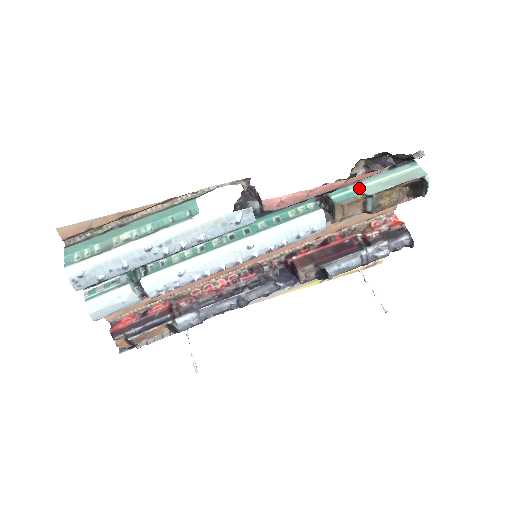
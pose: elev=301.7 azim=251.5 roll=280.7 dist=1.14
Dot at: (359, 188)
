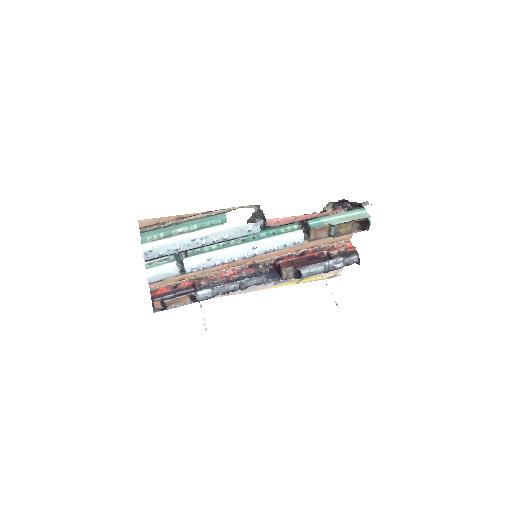
Dot at: (327, 220)
